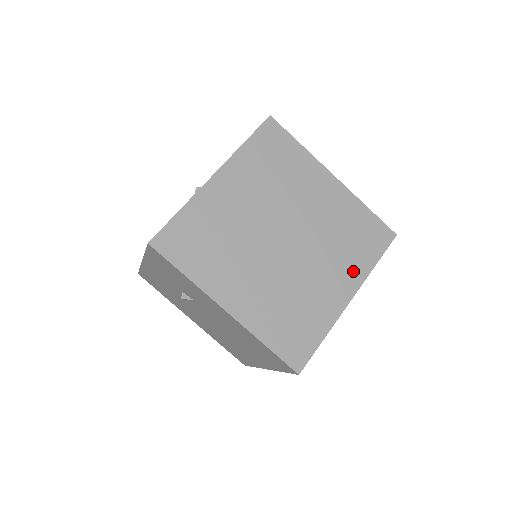
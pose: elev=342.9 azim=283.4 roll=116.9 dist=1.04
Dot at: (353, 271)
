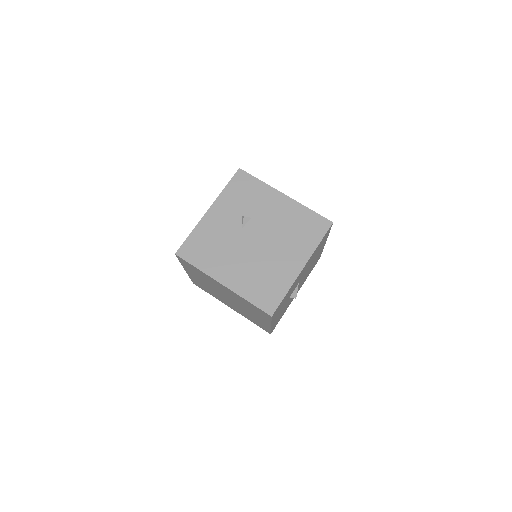
Dot at: occluded
